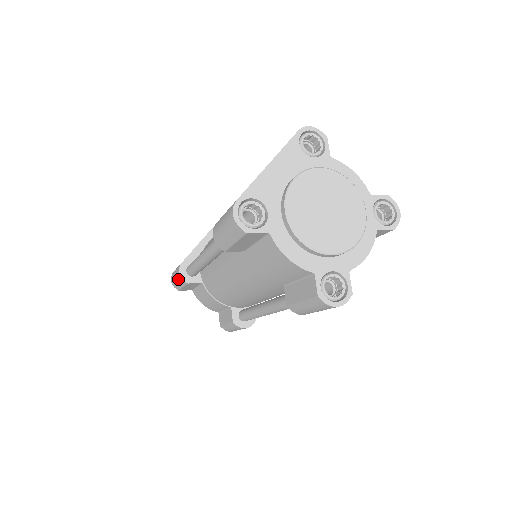
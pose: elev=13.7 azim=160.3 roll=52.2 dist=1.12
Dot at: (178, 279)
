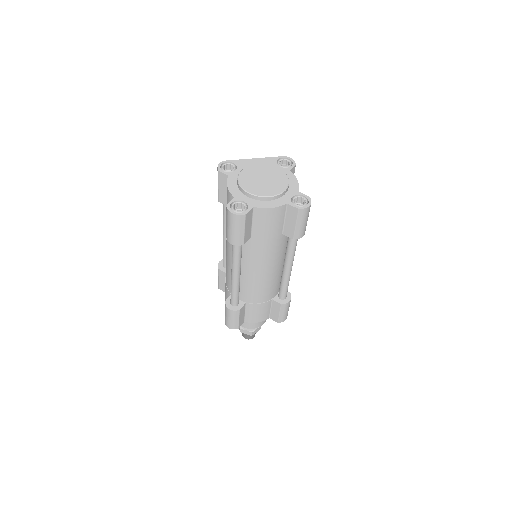
Dot at: occluded
